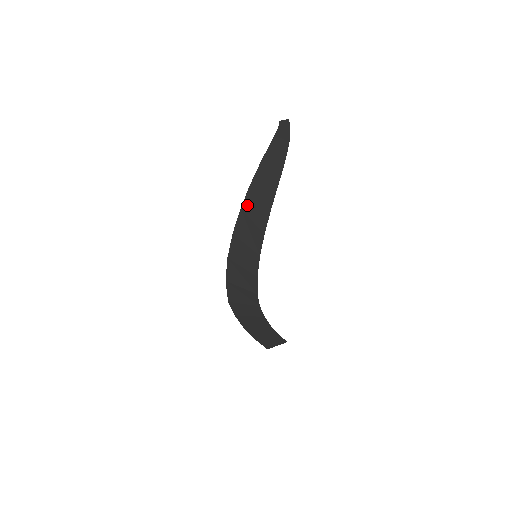
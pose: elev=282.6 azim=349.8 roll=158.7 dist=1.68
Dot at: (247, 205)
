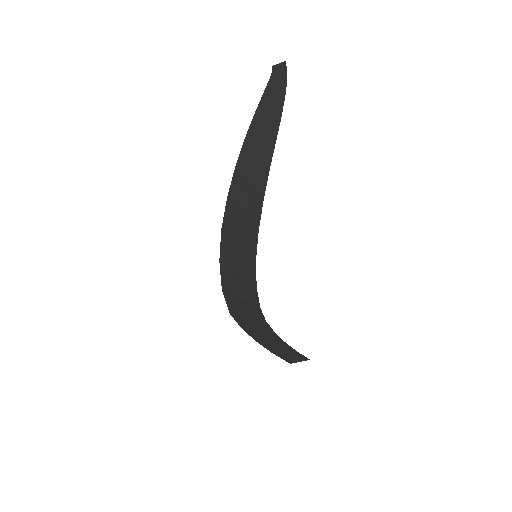
Dot at: (235, 191)
